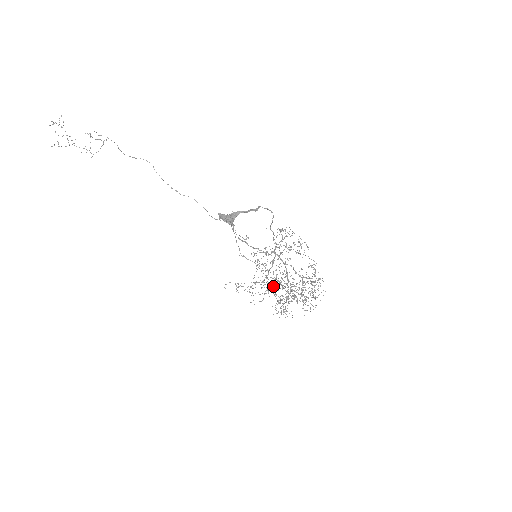
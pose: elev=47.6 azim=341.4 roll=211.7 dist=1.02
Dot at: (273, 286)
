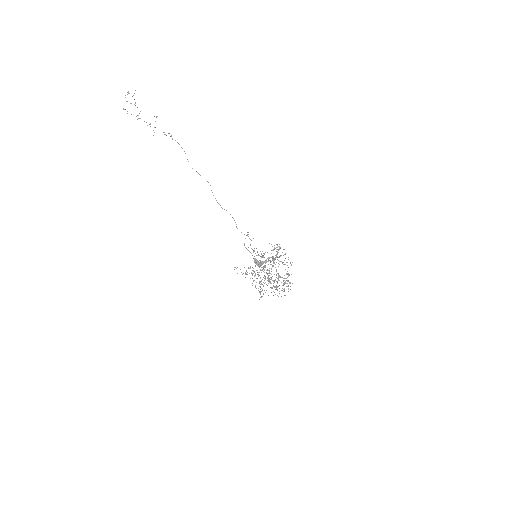
Dot at: (260, 277)
